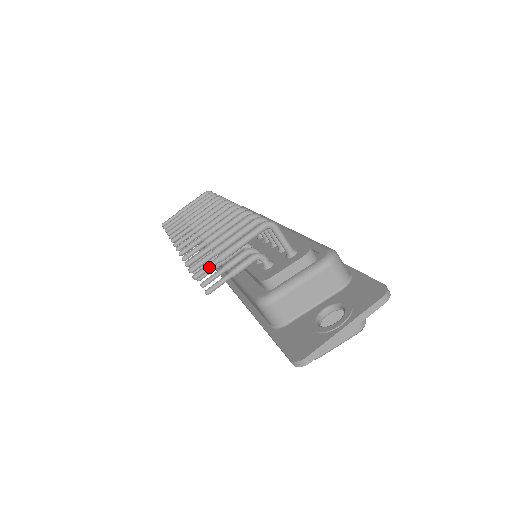
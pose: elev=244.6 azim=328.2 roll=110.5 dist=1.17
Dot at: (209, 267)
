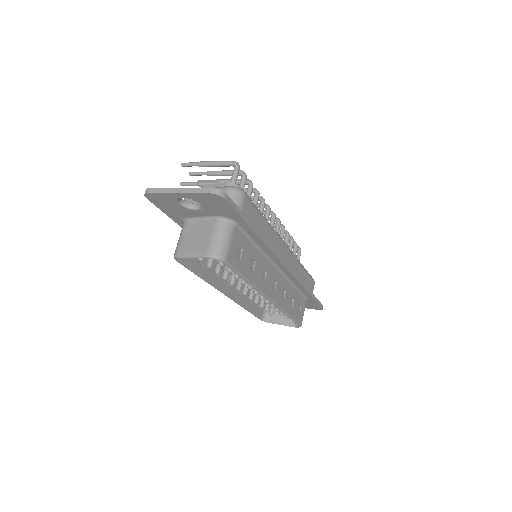
Dot at: (191, 163)
